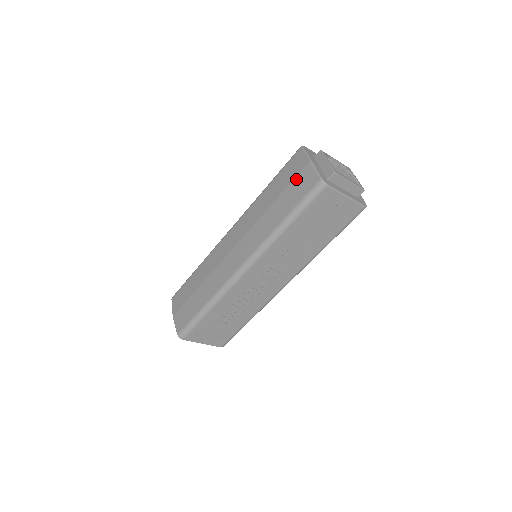
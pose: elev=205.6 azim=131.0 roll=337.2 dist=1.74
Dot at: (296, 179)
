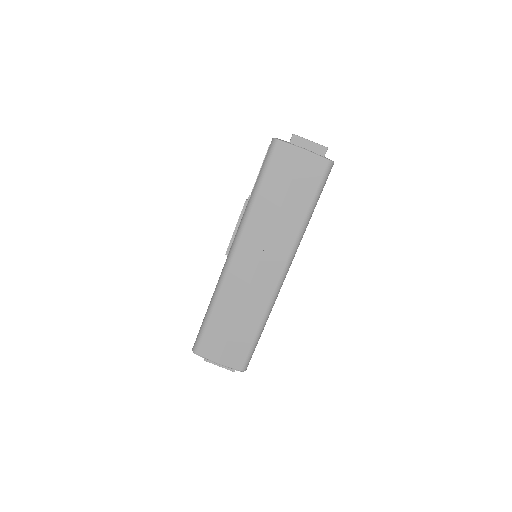
Dot at: (298, 172)
